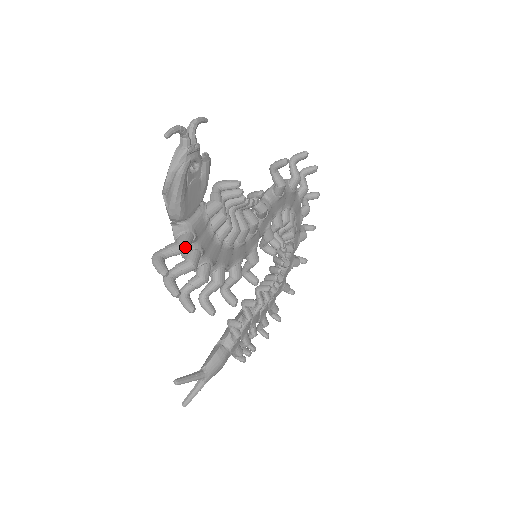
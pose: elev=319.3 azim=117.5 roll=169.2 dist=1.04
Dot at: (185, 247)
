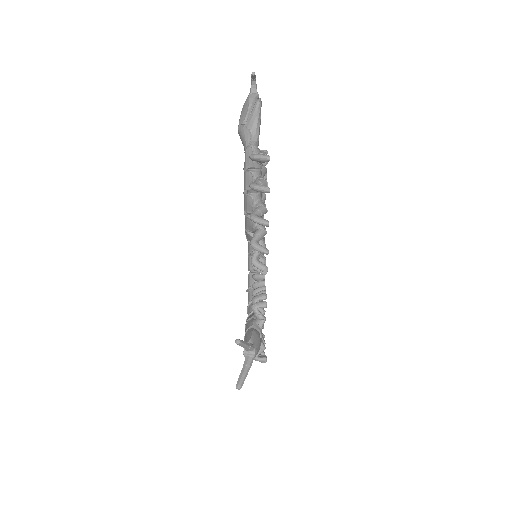
Dot at: occluded
